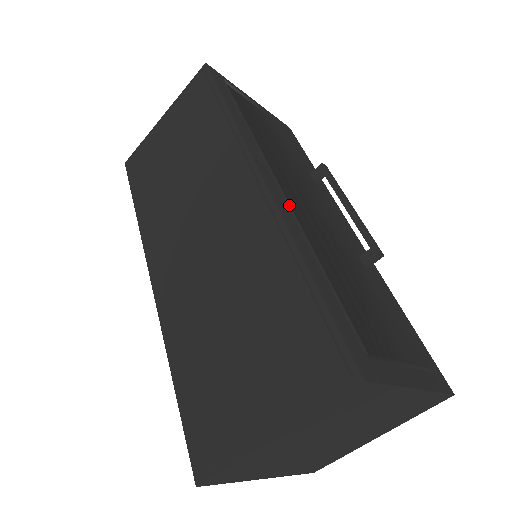
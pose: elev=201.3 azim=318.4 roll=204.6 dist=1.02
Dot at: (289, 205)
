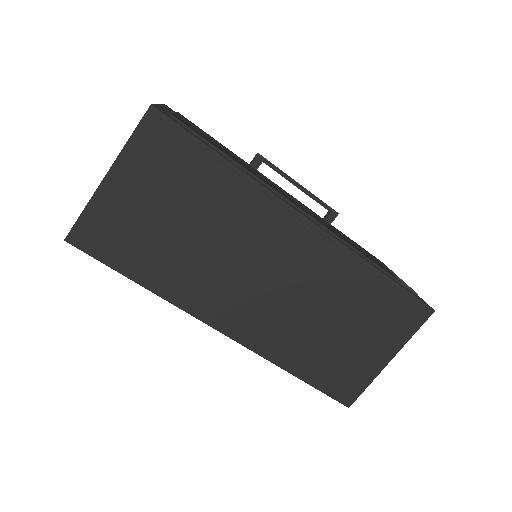
Dot at: (328, 230)
